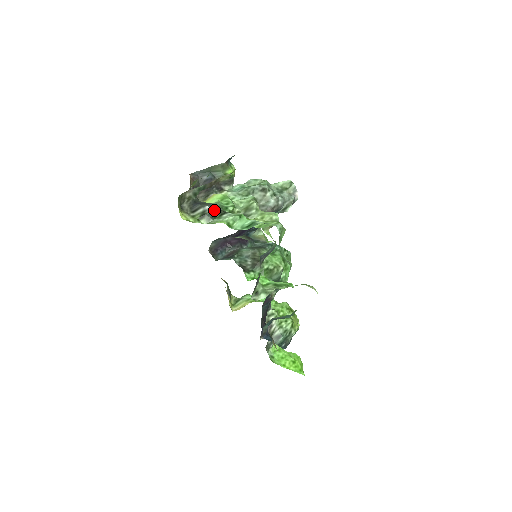
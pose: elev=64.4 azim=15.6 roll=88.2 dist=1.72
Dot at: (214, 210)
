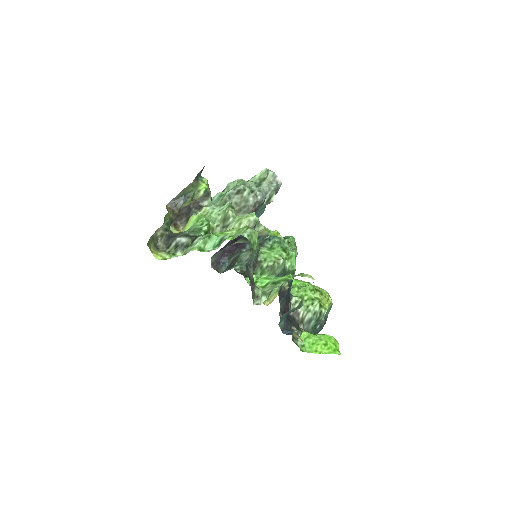
Dot at: (185, 239)
